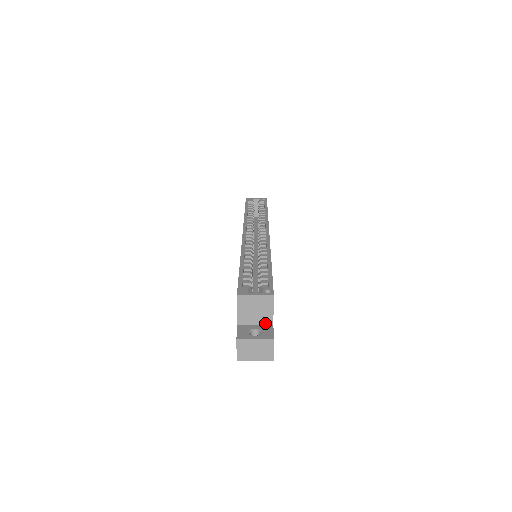
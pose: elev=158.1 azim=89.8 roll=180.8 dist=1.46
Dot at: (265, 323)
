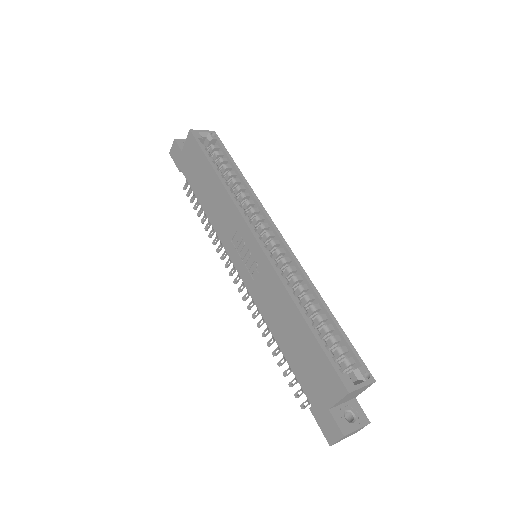
Dot at: (351, 399)
